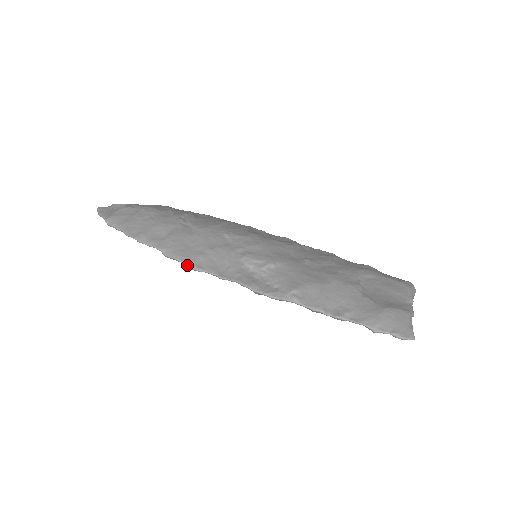
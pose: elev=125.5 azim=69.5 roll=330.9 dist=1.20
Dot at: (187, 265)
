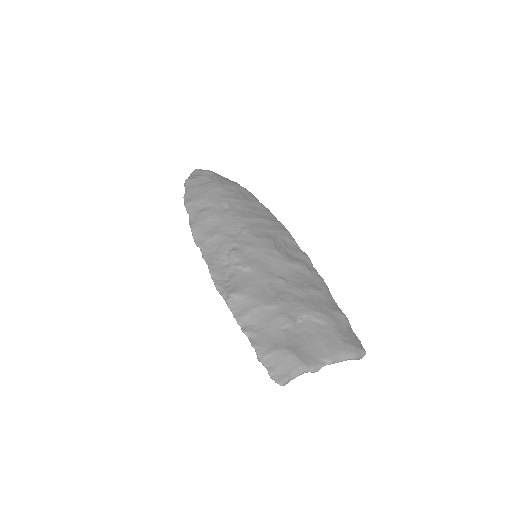
Dot at: (193, 237)
